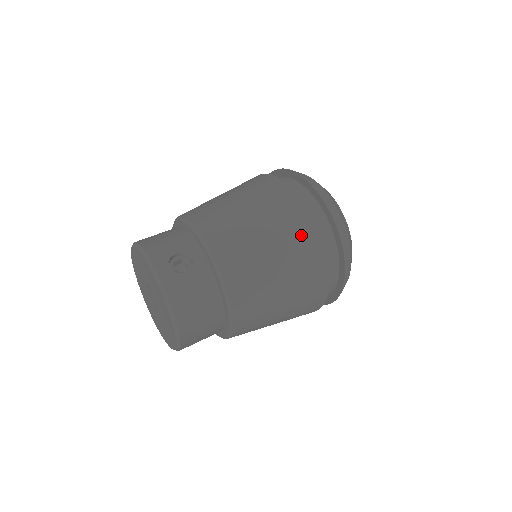
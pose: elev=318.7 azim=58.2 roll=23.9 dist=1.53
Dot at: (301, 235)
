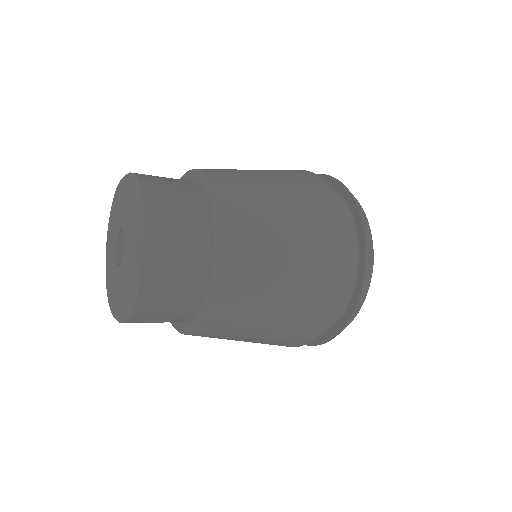
Dot at: occluded
